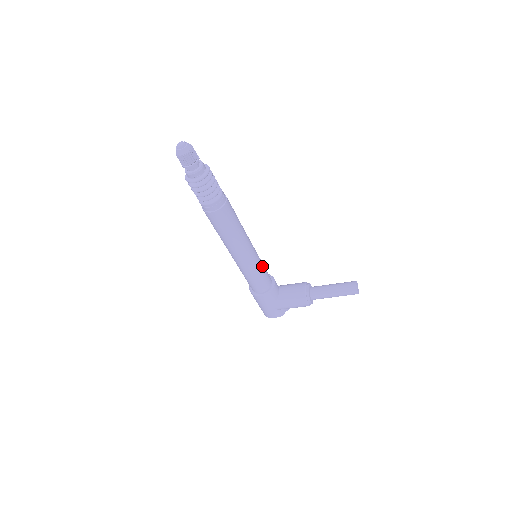
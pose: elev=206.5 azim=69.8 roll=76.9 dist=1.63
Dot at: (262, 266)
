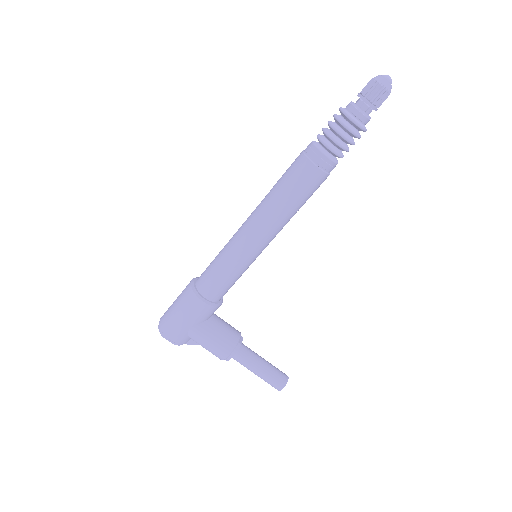
Dot at: occluded
